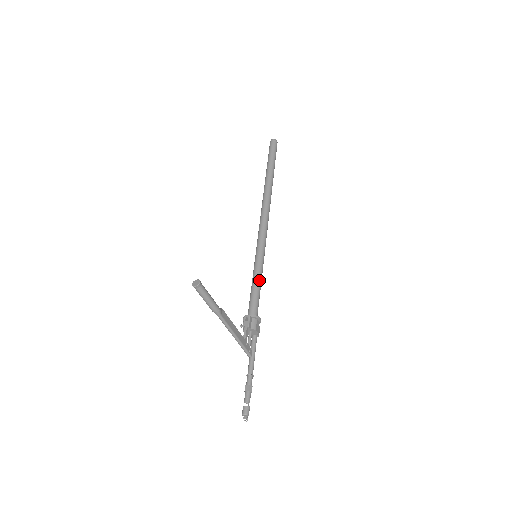
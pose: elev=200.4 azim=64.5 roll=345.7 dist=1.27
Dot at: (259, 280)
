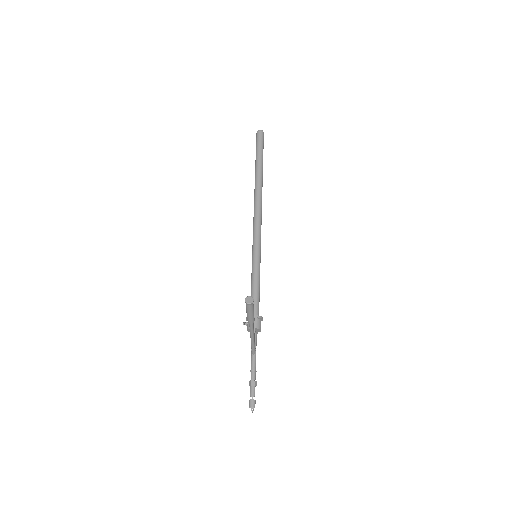
Dot at: (259, 280)
